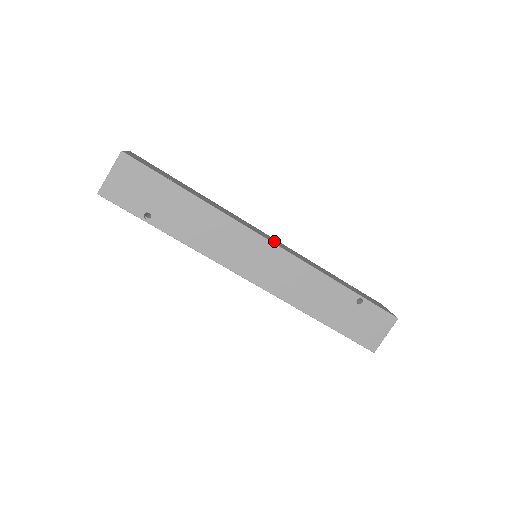
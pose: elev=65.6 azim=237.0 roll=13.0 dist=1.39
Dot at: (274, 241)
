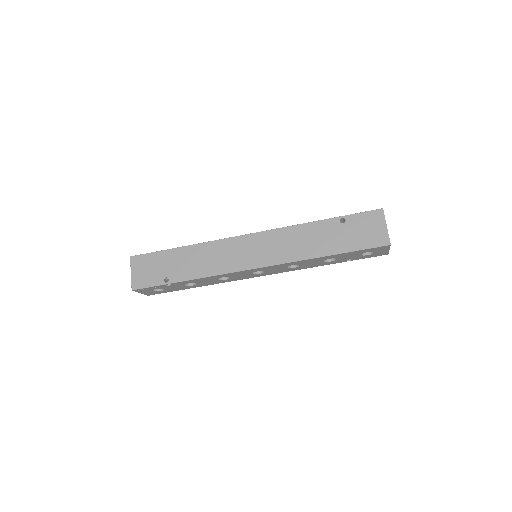
Dot at: occluded
